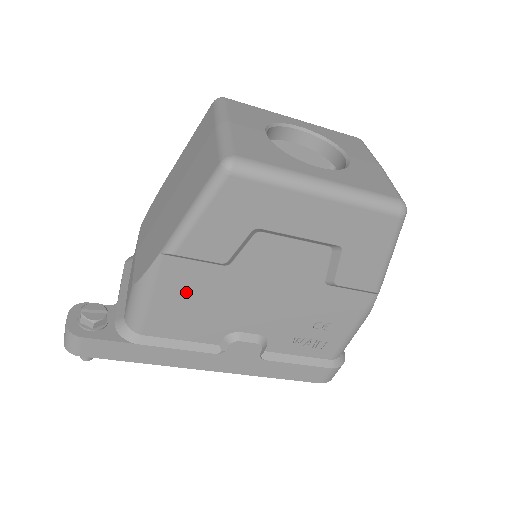
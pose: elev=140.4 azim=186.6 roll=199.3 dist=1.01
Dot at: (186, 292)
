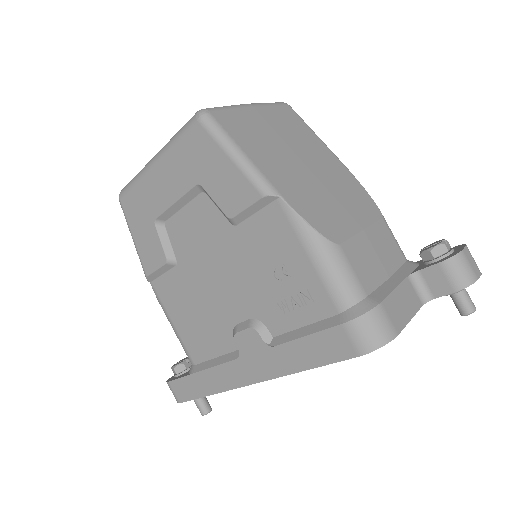
Dot at: (181, 305)
